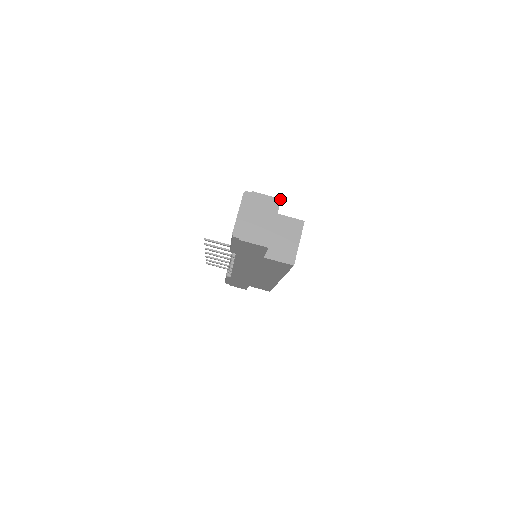
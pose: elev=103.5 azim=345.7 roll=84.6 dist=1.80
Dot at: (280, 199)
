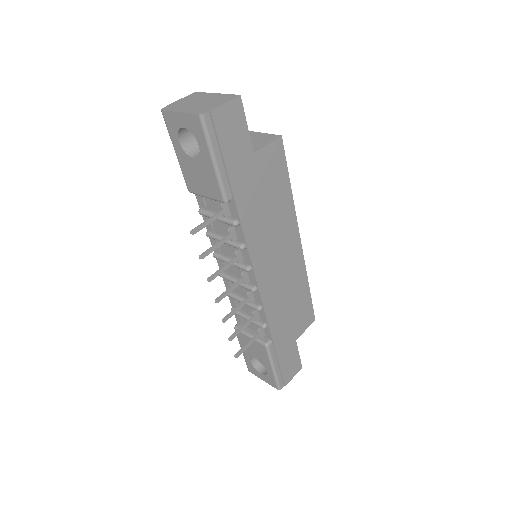
Dot at: (195, 92)
